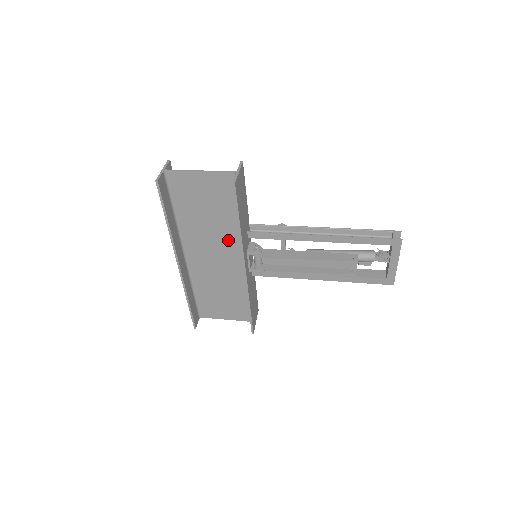
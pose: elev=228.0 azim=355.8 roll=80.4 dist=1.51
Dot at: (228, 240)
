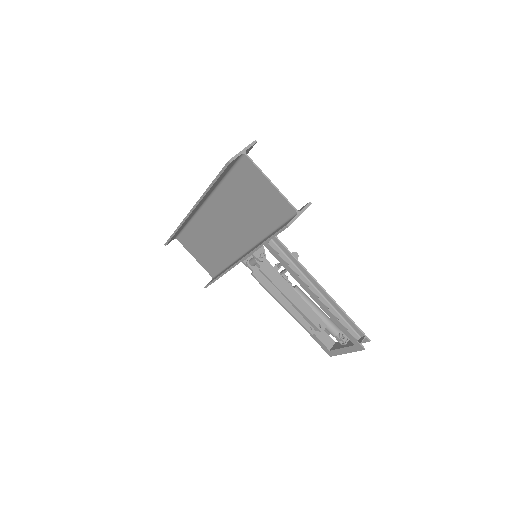
Dot at: (246, 232)
